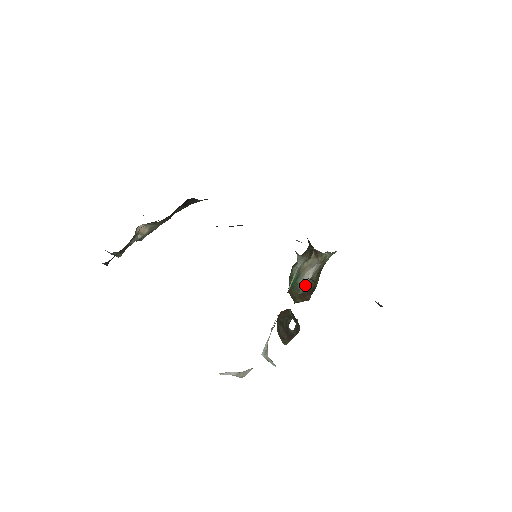
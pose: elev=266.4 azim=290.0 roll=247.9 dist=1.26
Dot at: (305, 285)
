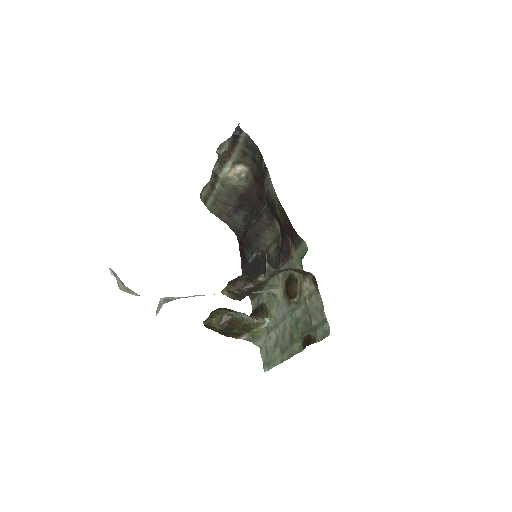
Dot at: (238, 315)
